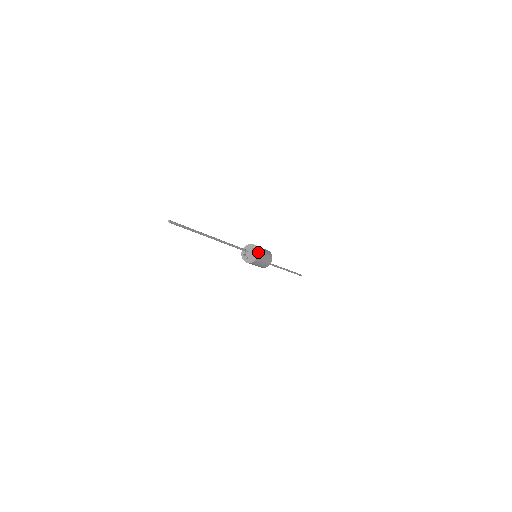
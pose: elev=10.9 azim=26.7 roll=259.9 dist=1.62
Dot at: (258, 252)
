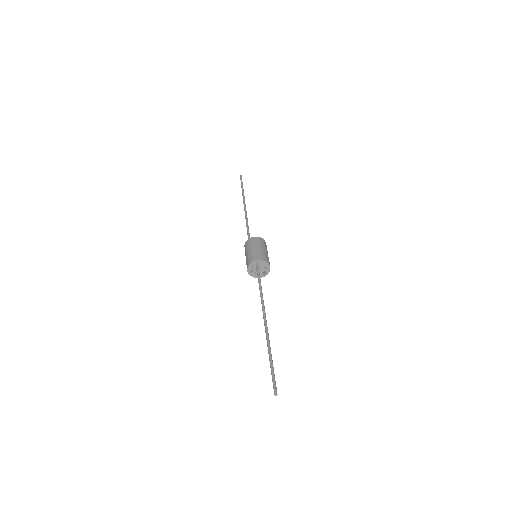
Dot at: occluded
